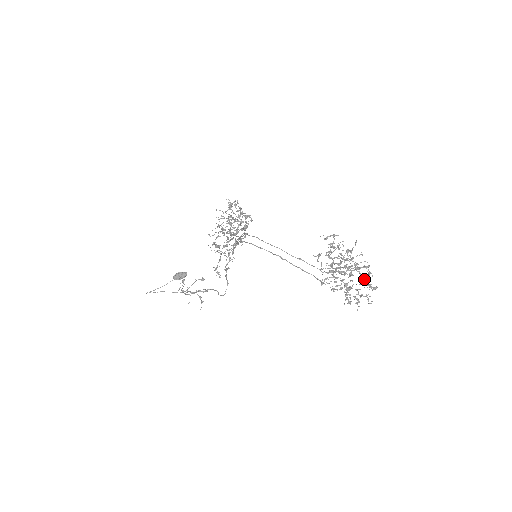
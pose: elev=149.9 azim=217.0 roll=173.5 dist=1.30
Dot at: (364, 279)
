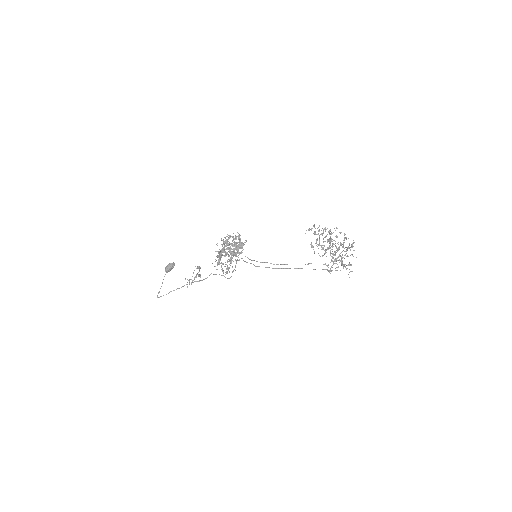
Dot at: occluded
